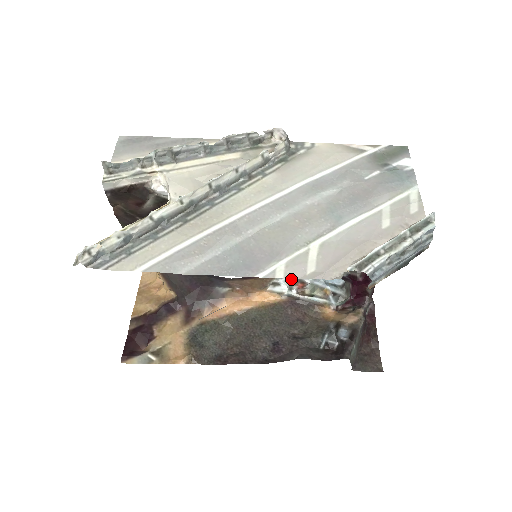
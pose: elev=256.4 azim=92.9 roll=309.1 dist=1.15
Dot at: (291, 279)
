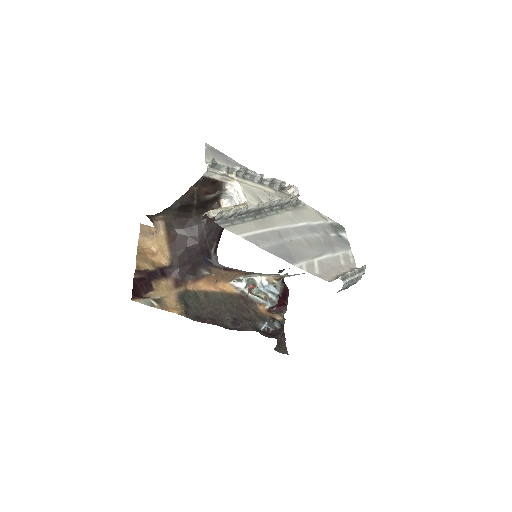
Dot at: (249, 280)
